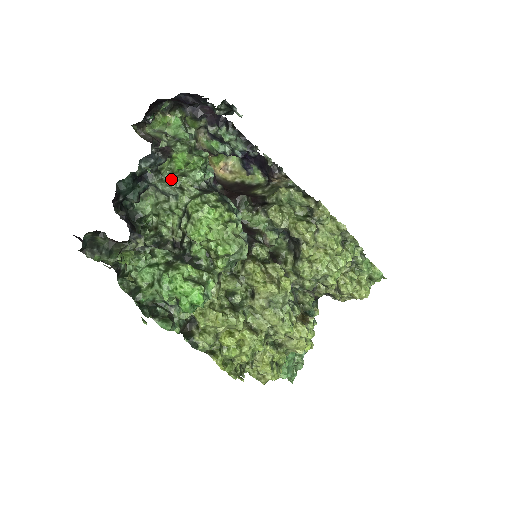
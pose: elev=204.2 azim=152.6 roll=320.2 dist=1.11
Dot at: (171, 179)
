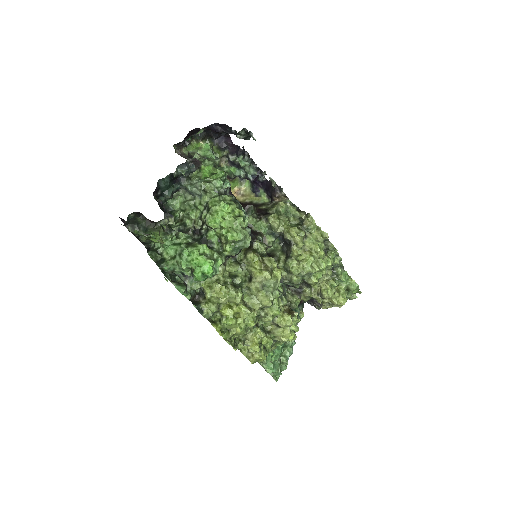
Dot at: (198, 183)
